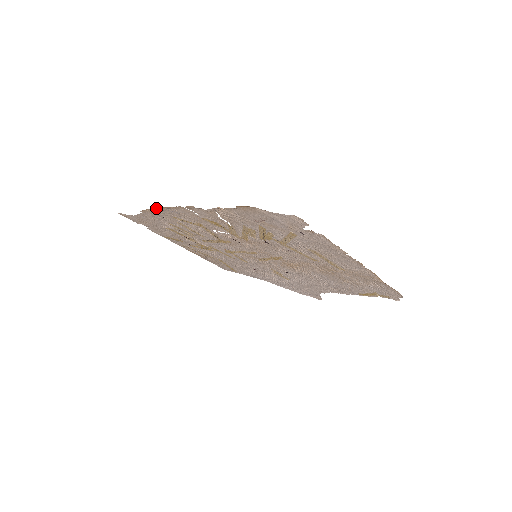
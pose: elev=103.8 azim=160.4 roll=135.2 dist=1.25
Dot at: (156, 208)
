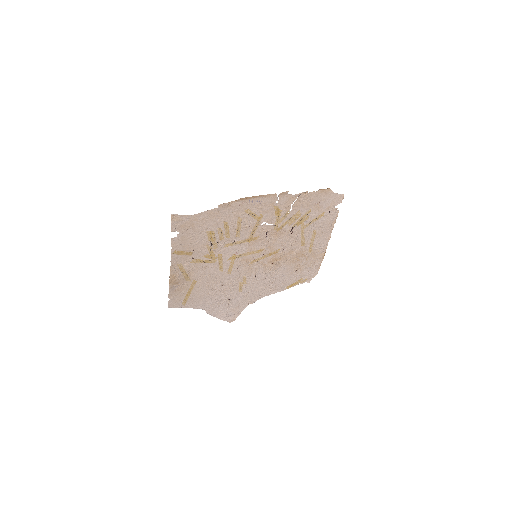
Dot at: (245, 198)
